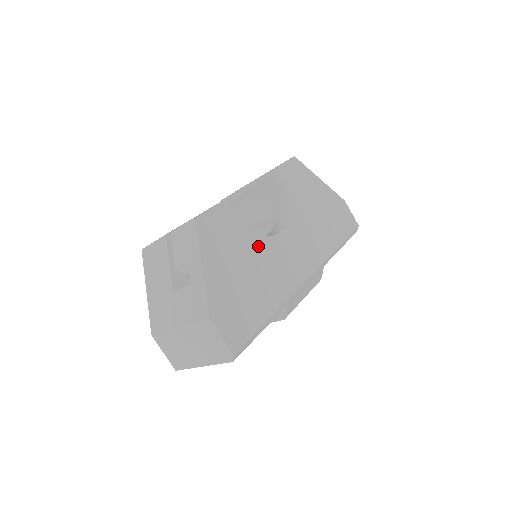
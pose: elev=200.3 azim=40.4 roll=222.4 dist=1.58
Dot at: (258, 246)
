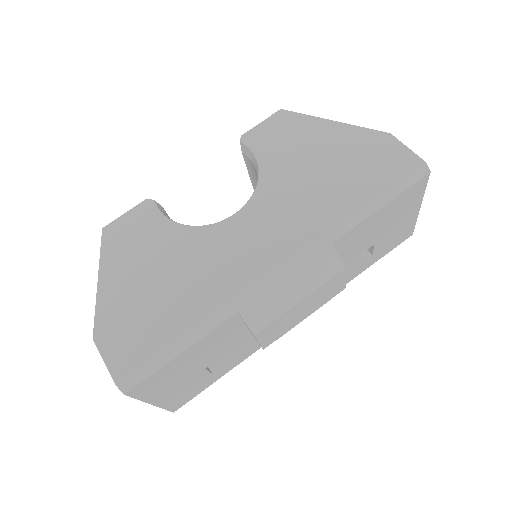
Dot at: (189, 240)
